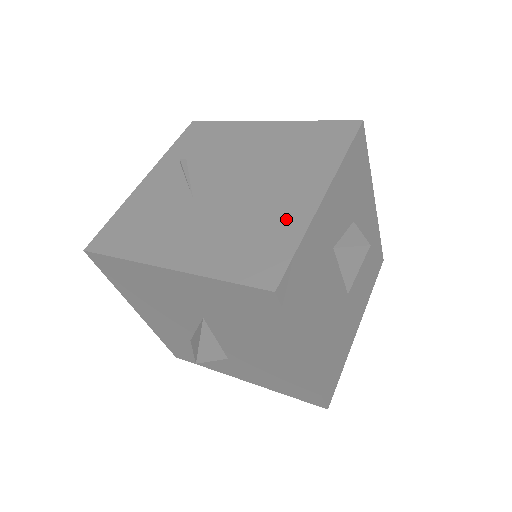
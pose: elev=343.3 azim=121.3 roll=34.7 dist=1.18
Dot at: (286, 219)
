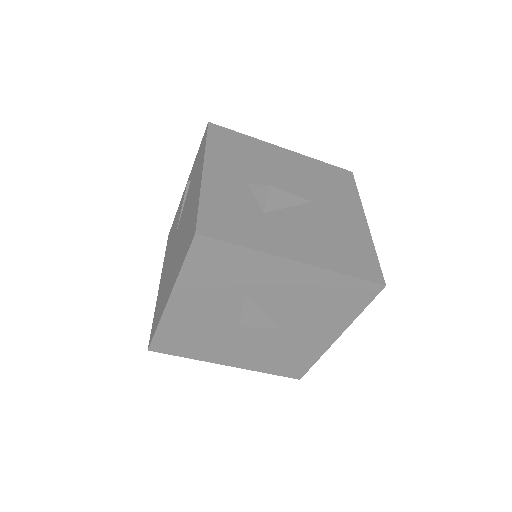
Dot at: (163, 302)
